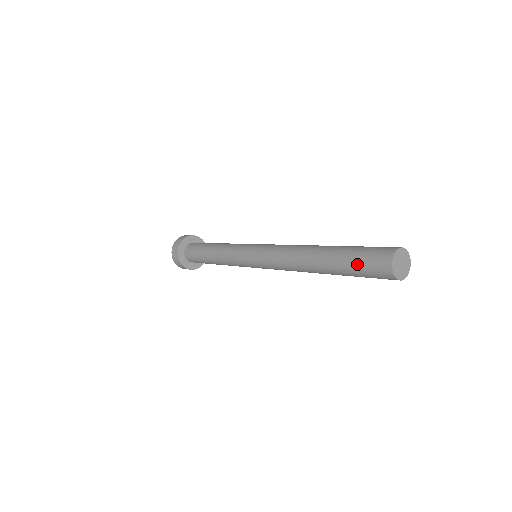
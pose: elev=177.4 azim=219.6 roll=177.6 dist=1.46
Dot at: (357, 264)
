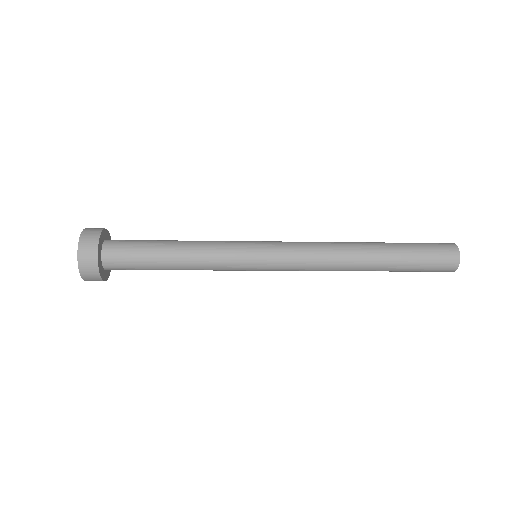
Dot at: (422, 246)
